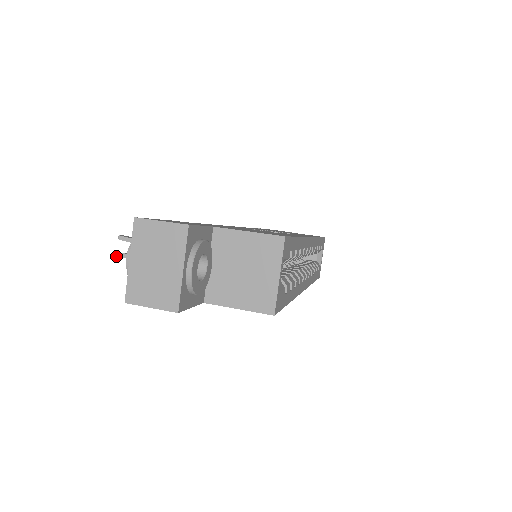
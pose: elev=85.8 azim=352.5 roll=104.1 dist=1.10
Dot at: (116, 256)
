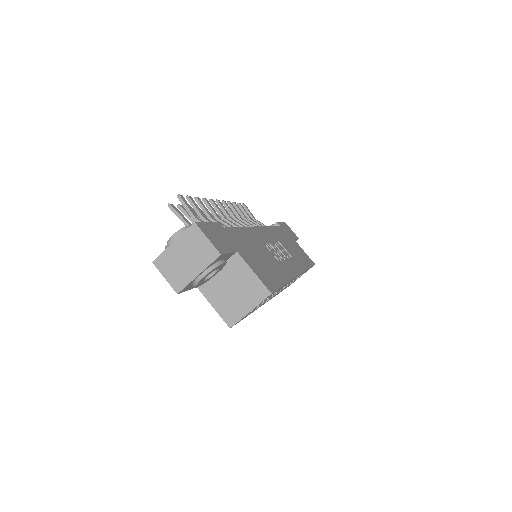
Dot at: (168, 205)
